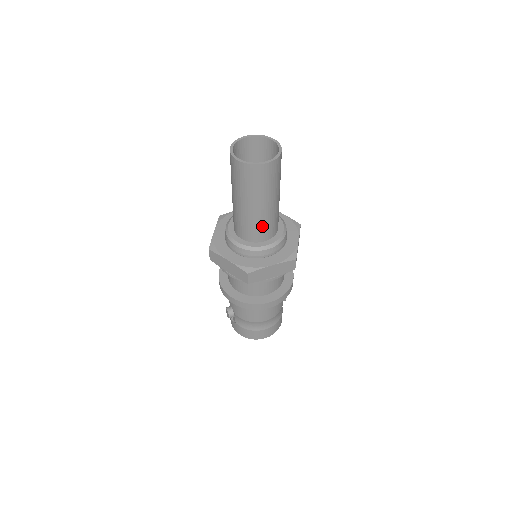
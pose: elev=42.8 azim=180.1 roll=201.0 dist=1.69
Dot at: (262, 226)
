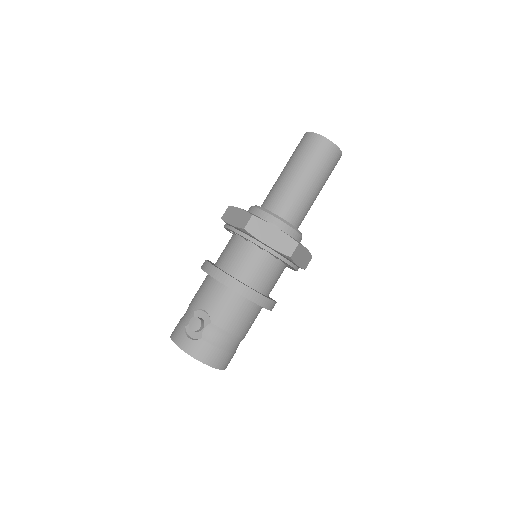
Dot at: (305, 210)
